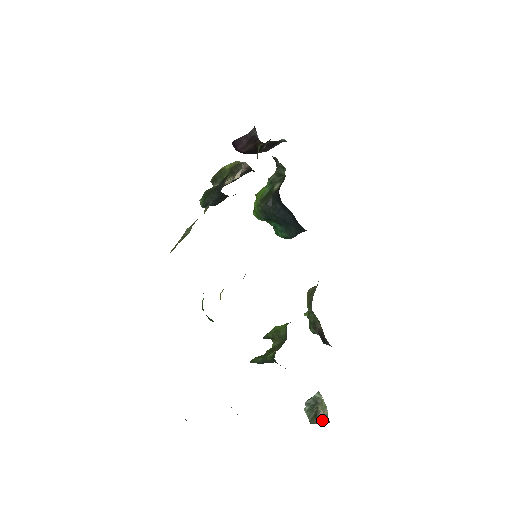
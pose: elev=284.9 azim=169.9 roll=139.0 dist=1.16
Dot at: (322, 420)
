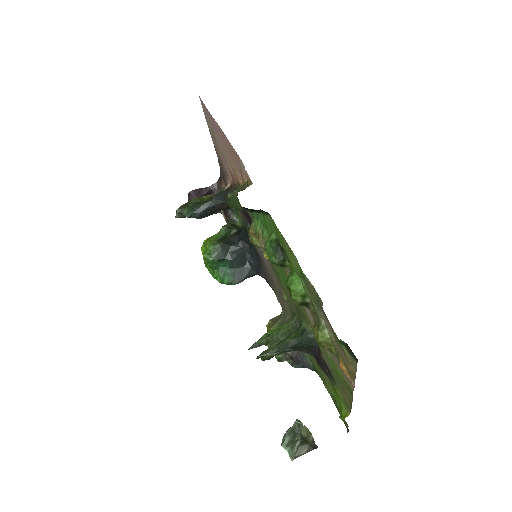
Dot at: (310, 446)
